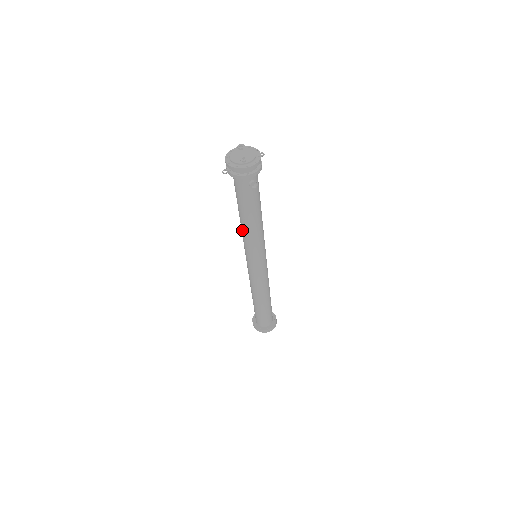
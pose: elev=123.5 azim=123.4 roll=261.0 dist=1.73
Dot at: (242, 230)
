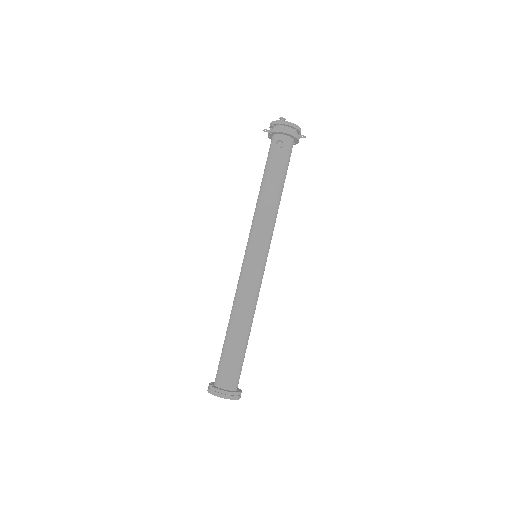
Dot at: occluded
